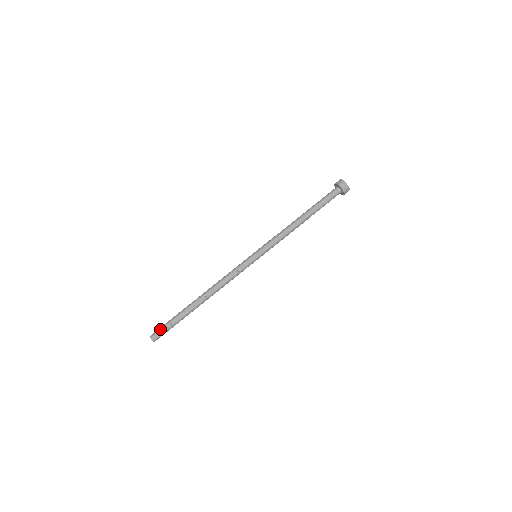
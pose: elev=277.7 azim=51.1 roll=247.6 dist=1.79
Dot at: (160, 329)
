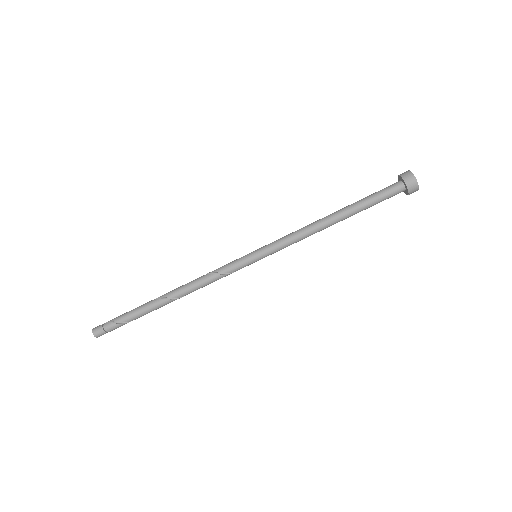
Dot at: (107, 326)
